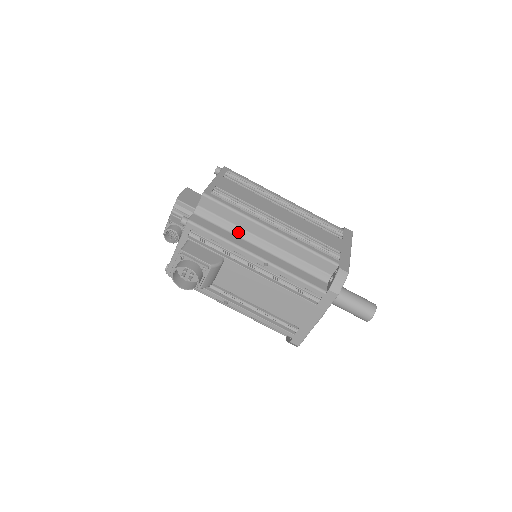
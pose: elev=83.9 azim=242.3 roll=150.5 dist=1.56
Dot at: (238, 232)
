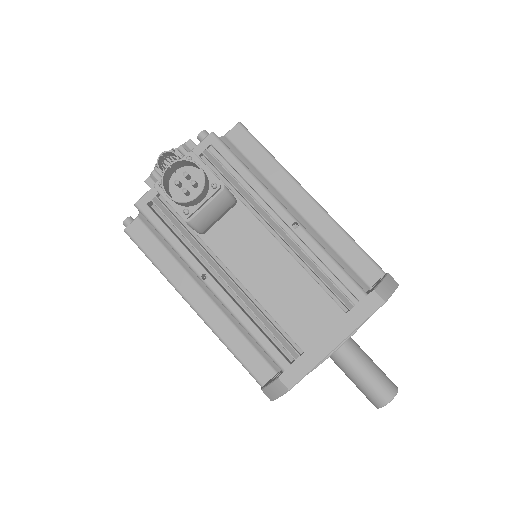
Dot at: (265, 183)
